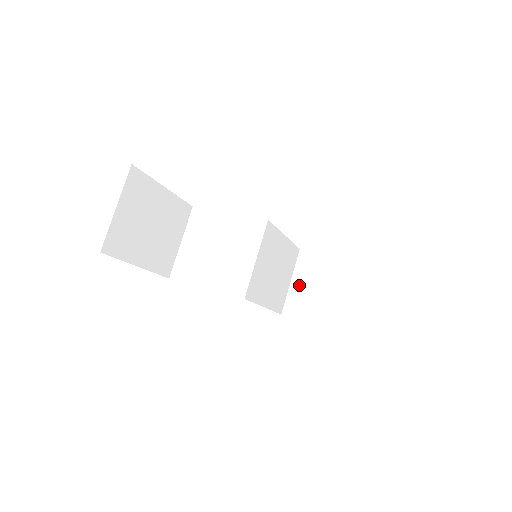
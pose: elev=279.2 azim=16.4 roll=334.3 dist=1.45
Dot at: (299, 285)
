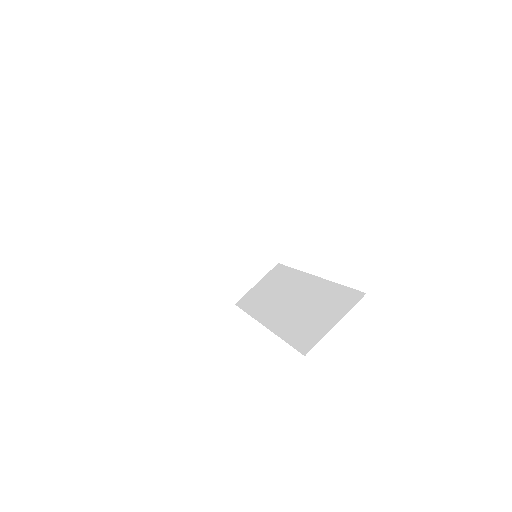
Dot at: occluded
